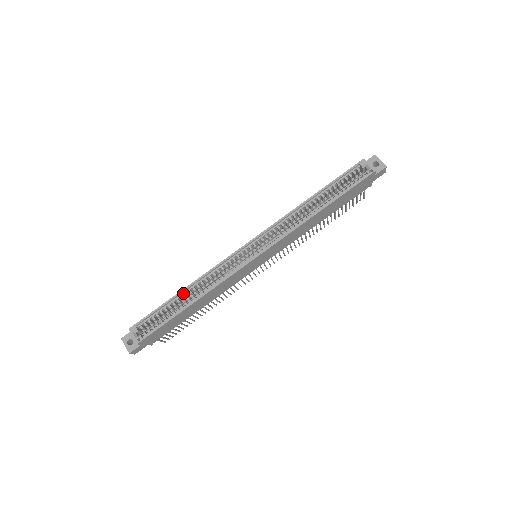
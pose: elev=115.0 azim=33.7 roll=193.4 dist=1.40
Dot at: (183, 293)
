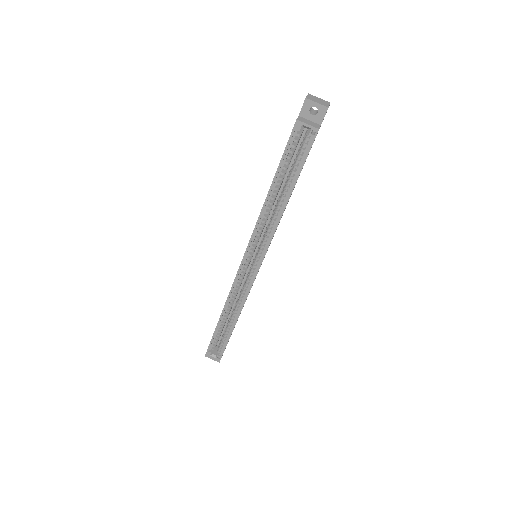
Dot at: (222, 318)
